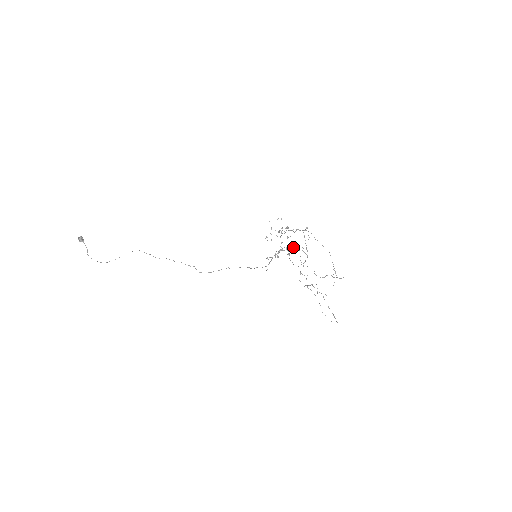
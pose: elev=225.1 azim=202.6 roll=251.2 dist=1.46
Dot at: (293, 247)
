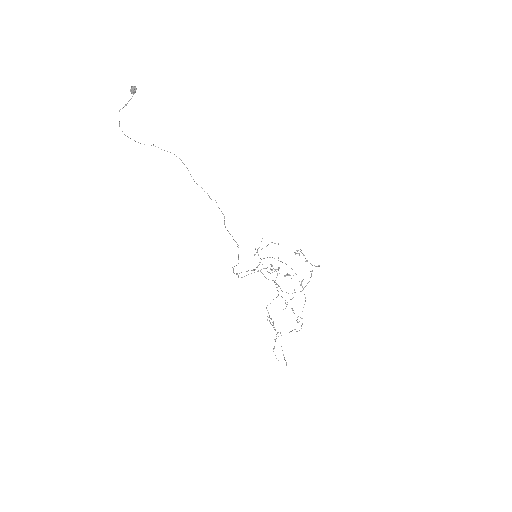
Dot at: (289, 274)
